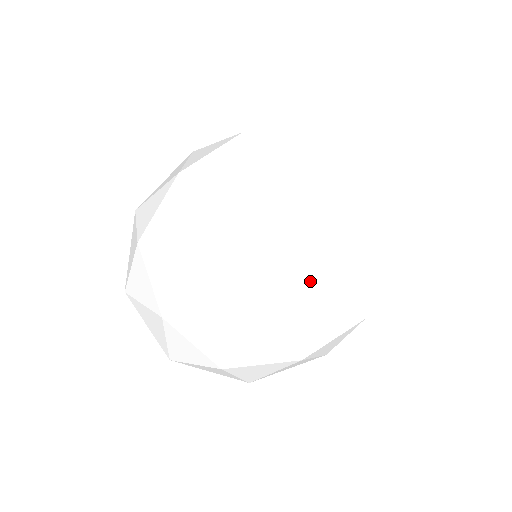
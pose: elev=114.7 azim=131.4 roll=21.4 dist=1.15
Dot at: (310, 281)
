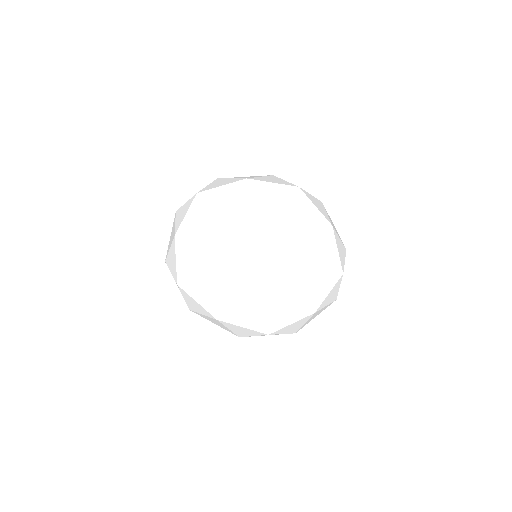
Dot at: (257, 287)
